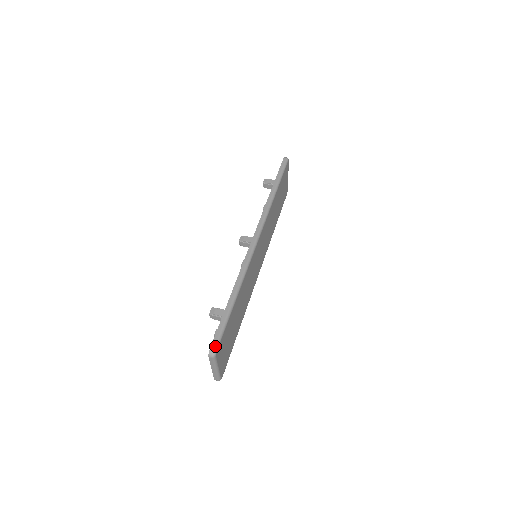
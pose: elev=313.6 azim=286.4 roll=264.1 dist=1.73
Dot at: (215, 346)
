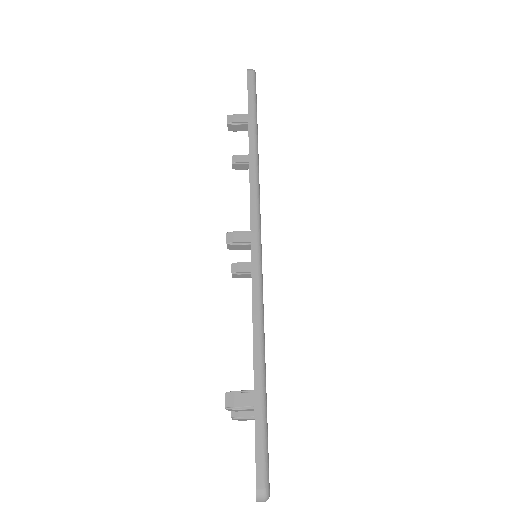
Dot at: (264, 480)
